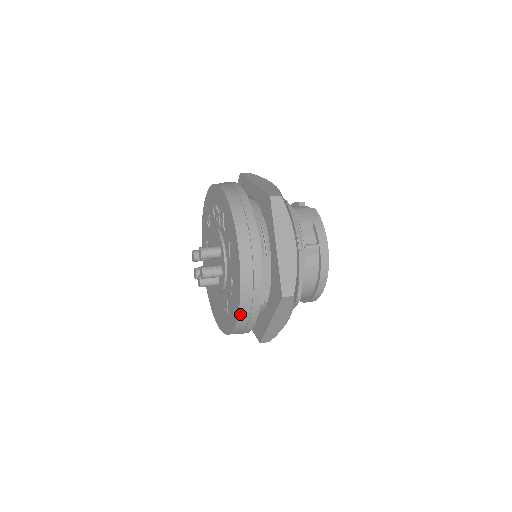
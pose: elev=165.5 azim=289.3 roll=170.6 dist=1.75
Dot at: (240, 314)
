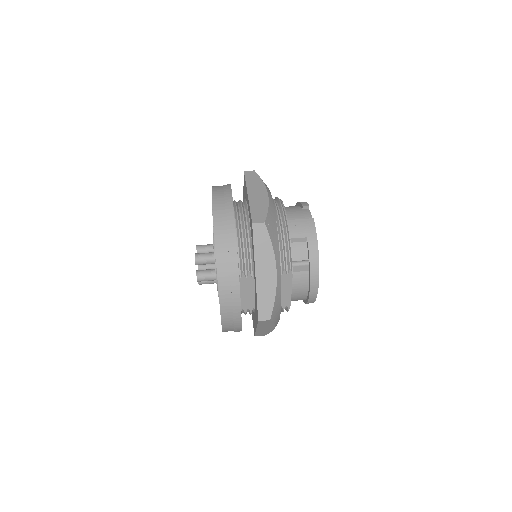
Dot at: (224, 325)
